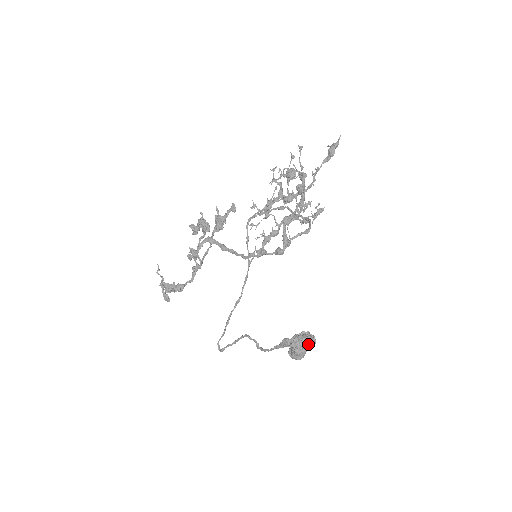
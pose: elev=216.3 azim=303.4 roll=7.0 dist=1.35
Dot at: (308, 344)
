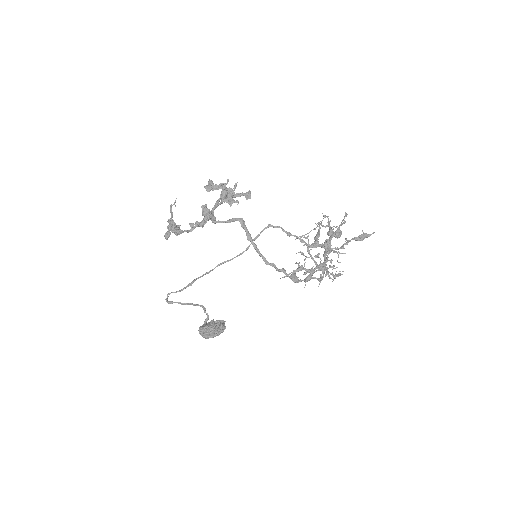
Dot at: (221, 332)
